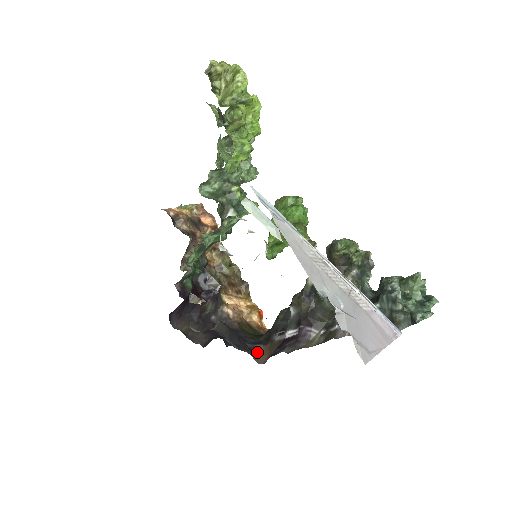
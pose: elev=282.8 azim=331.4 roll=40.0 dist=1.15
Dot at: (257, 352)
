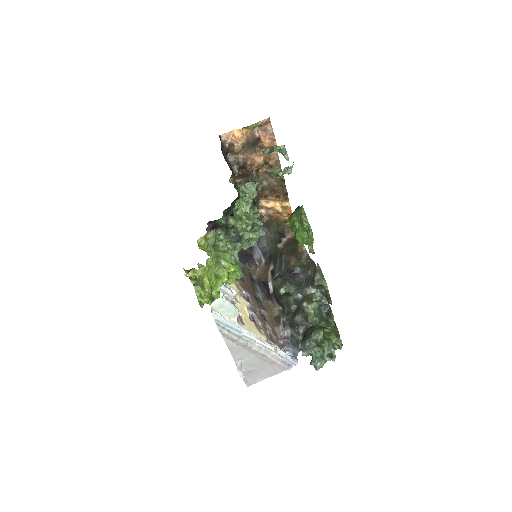
Dot at: (257, 266)
